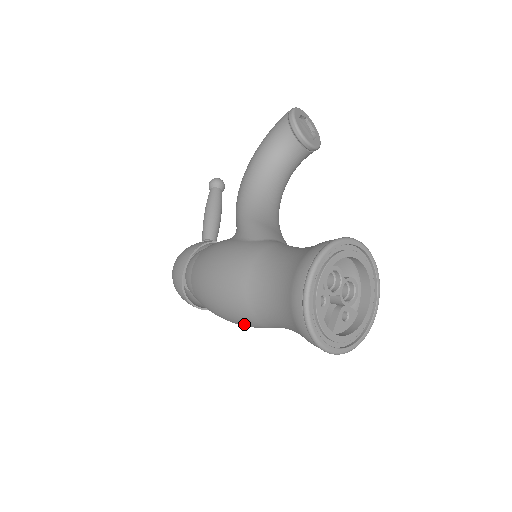
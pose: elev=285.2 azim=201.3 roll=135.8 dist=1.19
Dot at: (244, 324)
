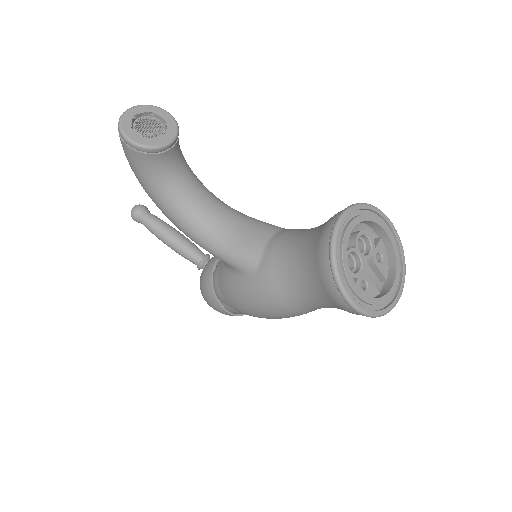
Dot at: occluded
